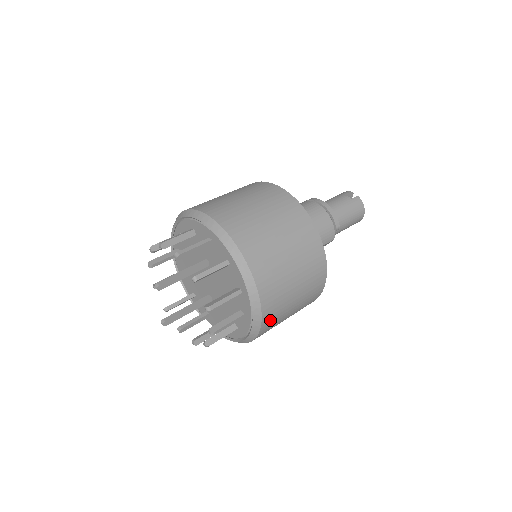
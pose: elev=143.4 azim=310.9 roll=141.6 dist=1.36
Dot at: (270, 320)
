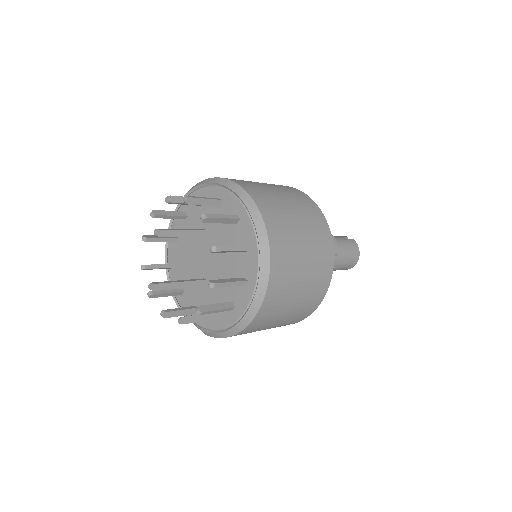
Dot at: (275, 292)
